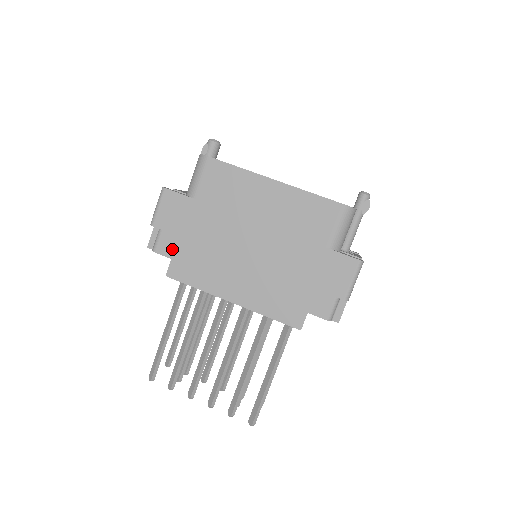
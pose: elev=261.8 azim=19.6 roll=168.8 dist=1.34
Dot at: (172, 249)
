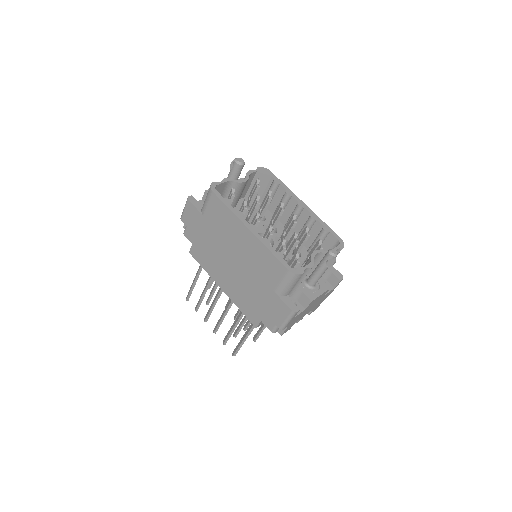
Dot at: (193, 238)
